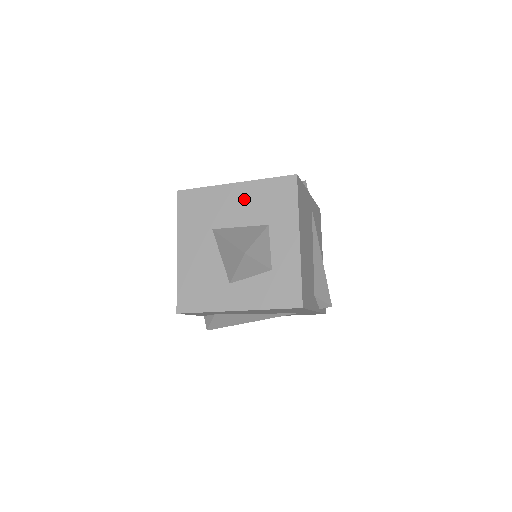
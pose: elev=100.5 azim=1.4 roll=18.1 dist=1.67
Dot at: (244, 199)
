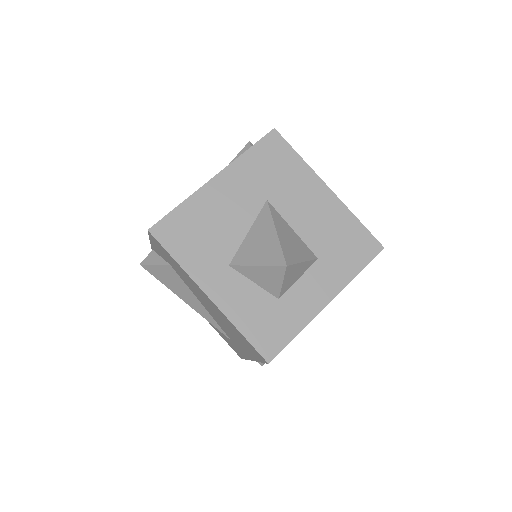
Dot at: (322, 211)
